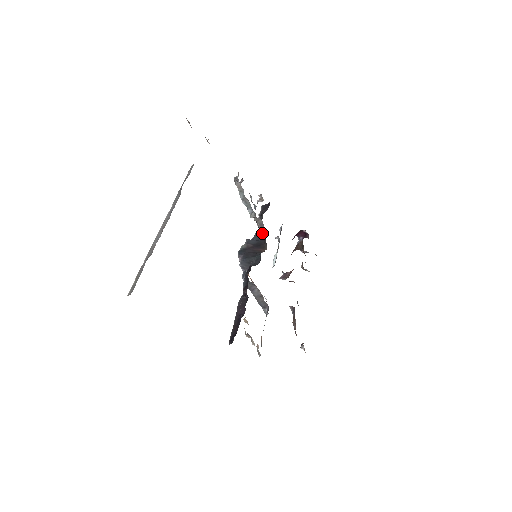
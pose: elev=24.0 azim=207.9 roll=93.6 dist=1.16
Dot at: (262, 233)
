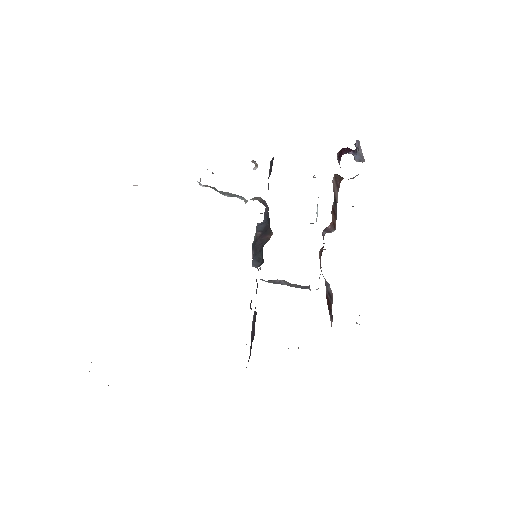
Dot at: (267, 211)
